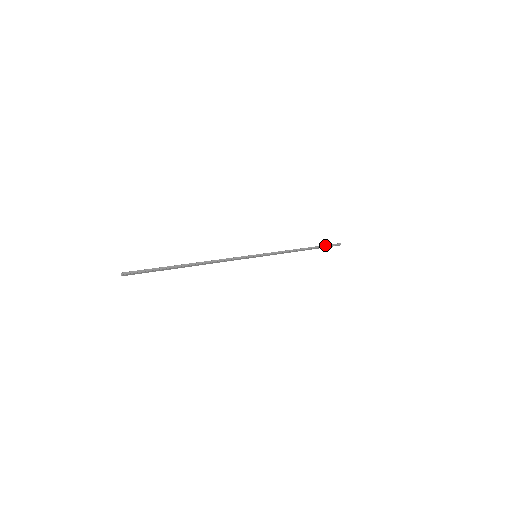
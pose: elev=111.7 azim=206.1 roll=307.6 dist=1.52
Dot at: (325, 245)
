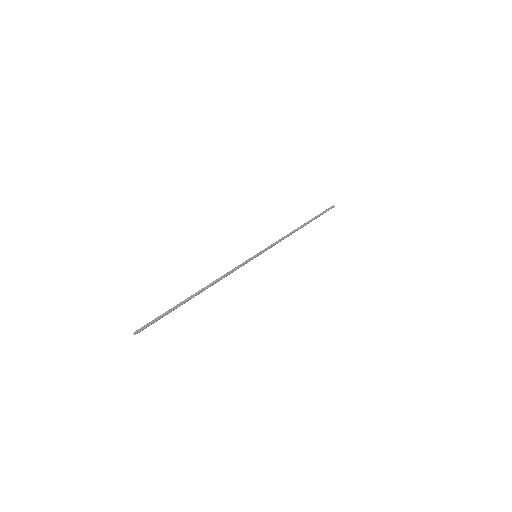
Dot at: (319, 214)
